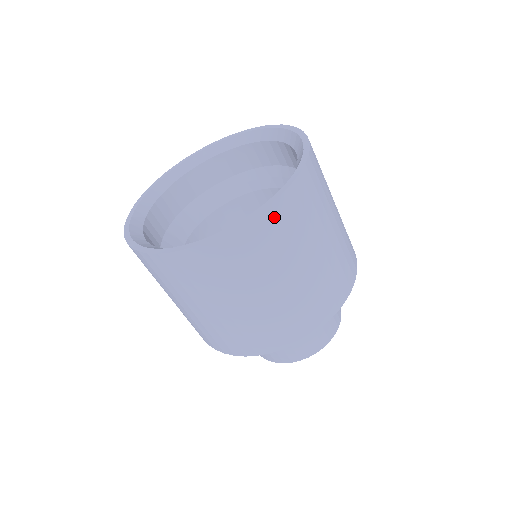
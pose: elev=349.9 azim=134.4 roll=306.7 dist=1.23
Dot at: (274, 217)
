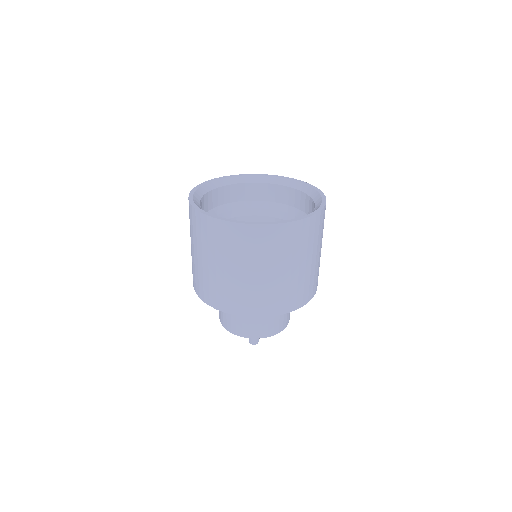
Dot at: occluded
